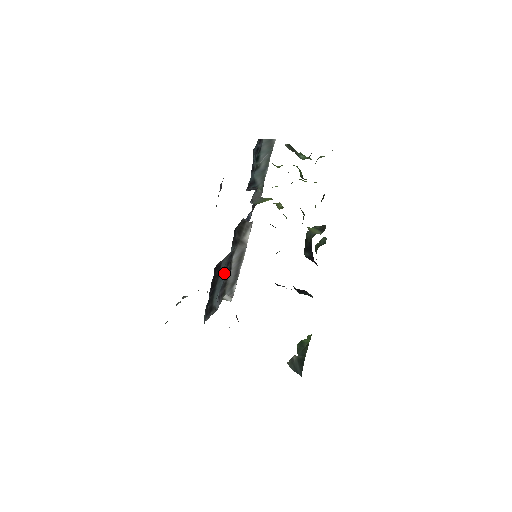
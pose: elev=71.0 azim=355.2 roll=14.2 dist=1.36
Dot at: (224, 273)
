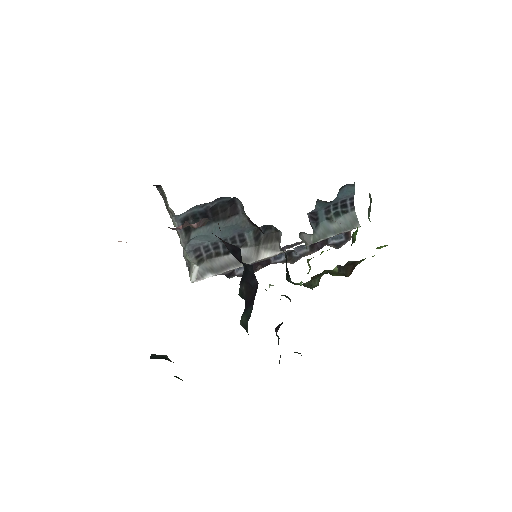
Dot at: (226, 234)
